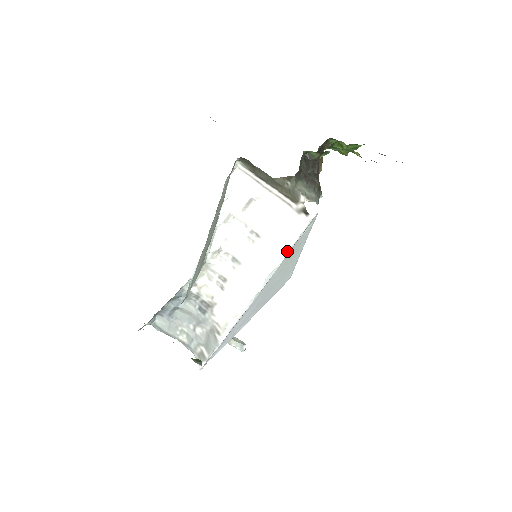
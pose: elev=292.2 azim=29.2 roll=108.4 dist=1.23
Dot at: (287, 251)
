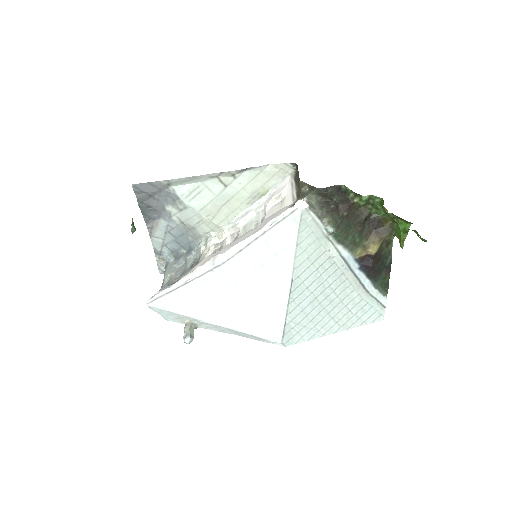
Dot at: (261, 231)
